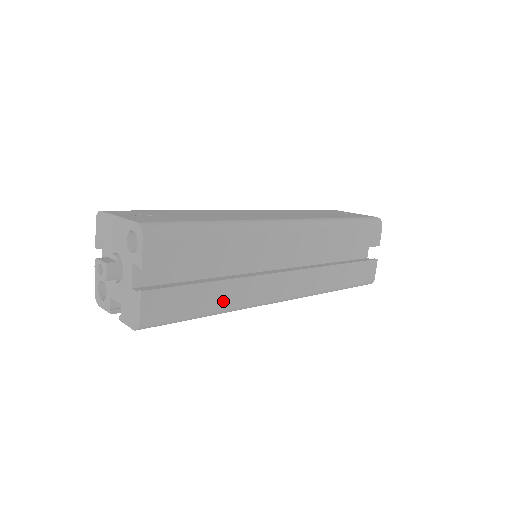
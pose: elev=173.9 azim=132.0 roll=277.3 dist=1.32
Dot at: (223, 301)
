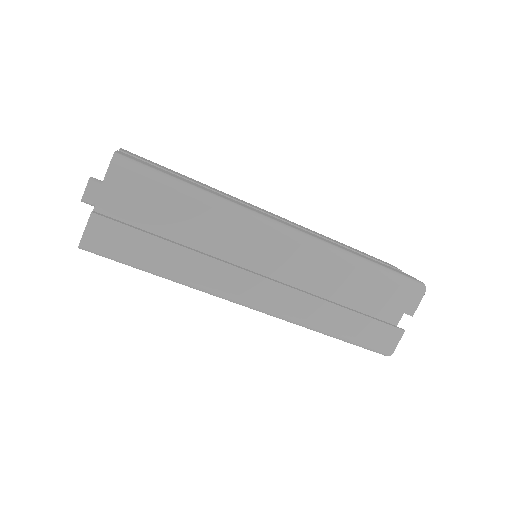
Dot at: (207, 190)
